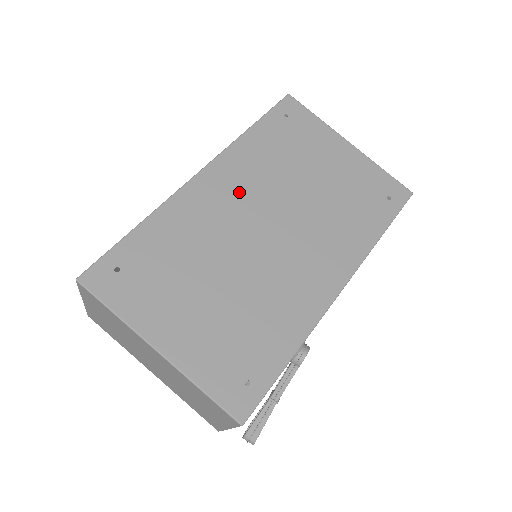
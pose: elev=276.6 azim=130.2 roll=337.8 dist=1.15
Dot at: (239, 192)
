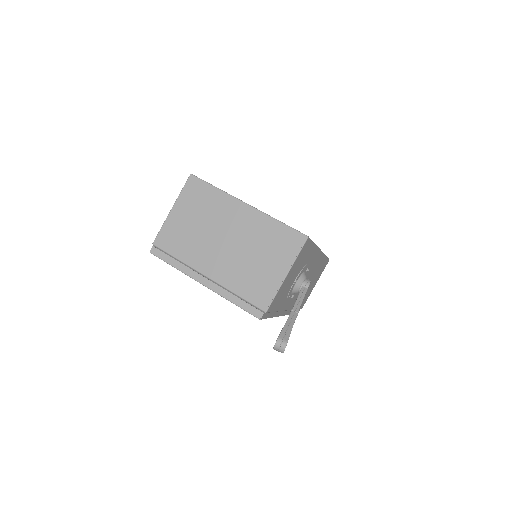
Dot at: occluded
